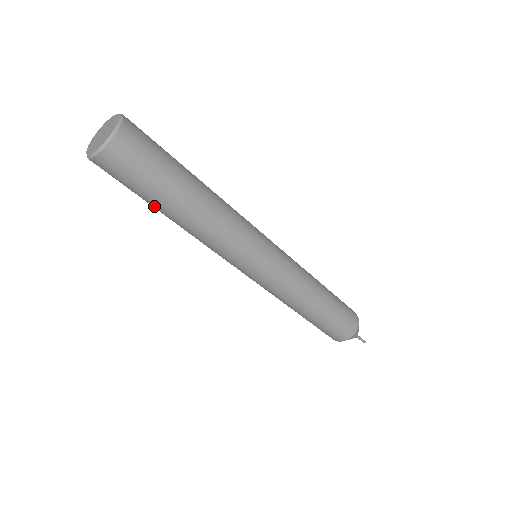
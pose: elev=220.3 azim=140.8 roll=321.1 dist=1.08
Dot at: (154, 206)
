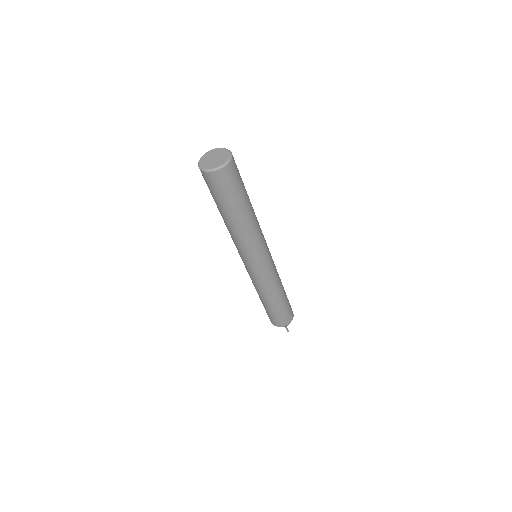
Dot at: (232, 209)
